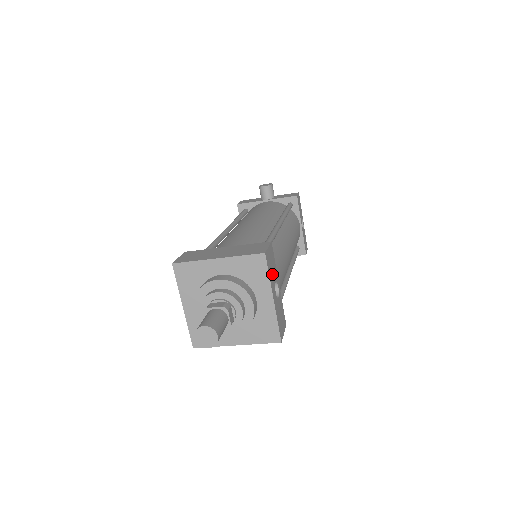
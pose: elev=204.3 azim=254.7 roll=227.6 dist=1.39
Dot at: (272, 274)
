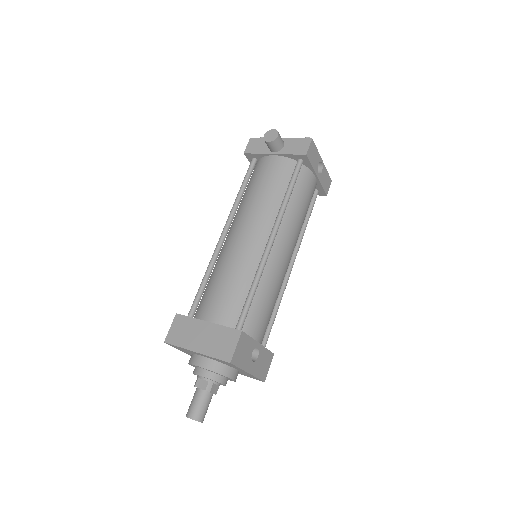
Dot at: (245, 357)
